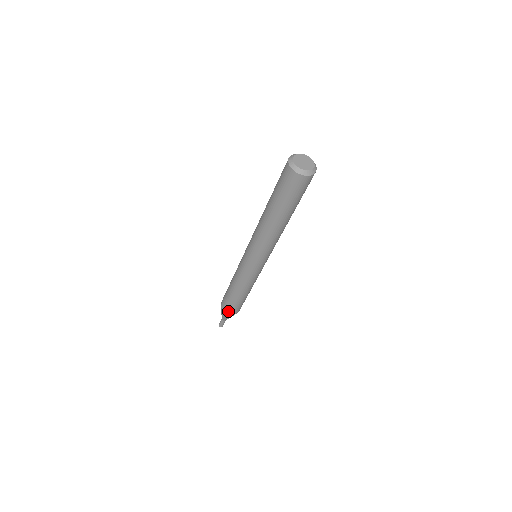
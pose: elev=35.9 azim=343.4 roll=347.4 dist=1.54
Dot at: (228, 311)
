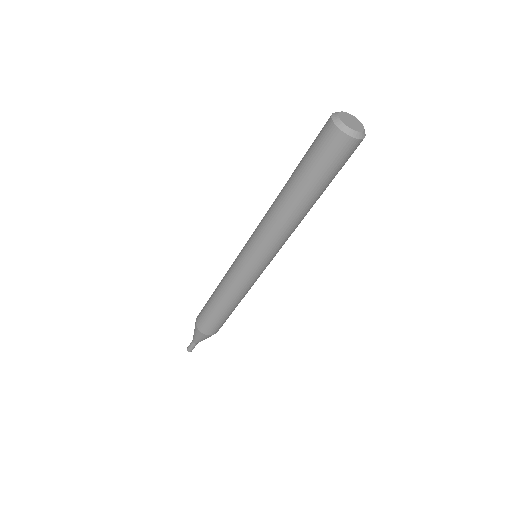
Dot at: (199, 321)
